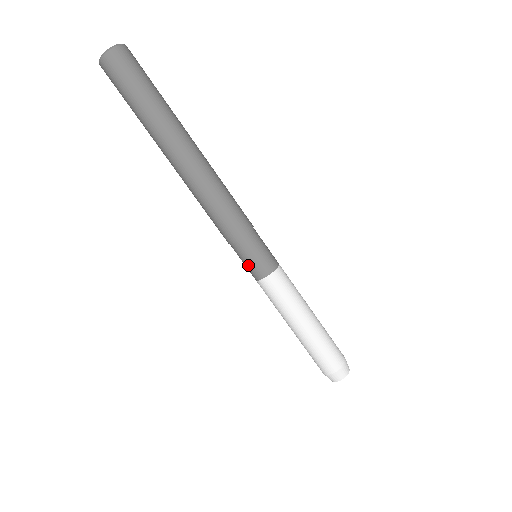
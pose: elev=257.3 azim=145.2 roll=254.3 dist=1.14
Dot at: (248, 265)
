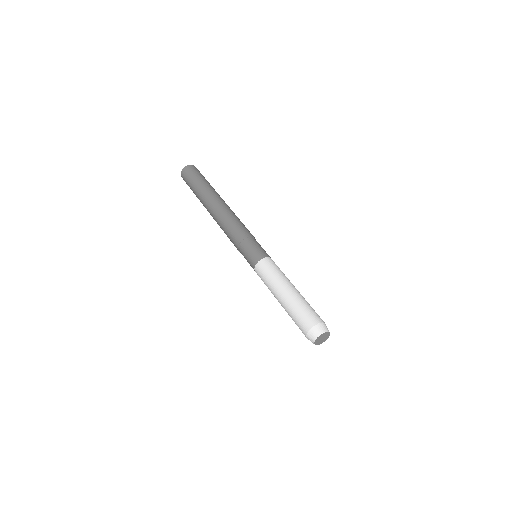
Dot at: (248, 257)
